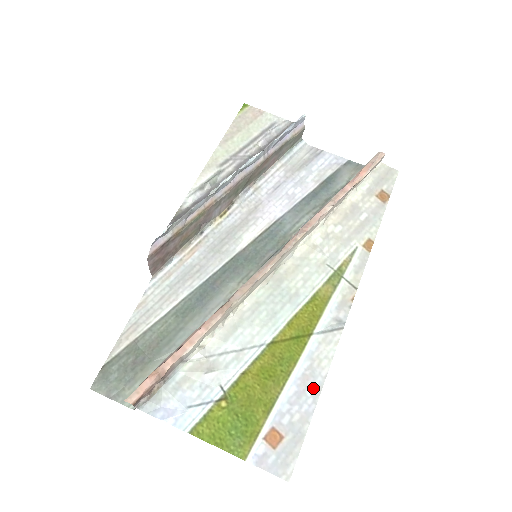
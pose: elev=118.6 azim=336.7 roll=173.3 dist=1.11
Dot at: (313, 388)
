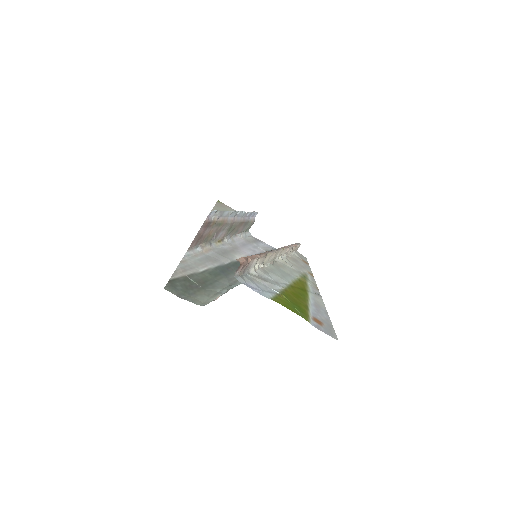
Dot at: (323, 311)
